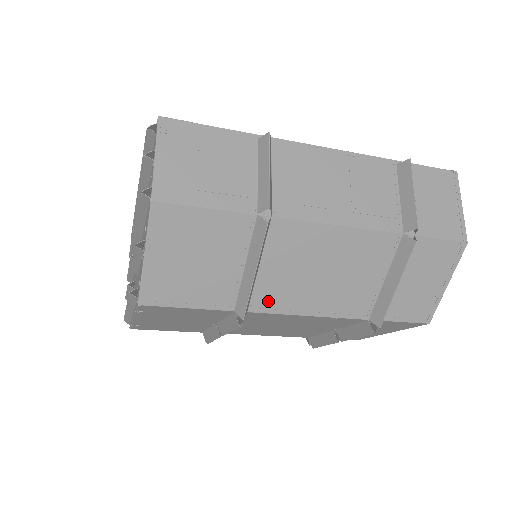
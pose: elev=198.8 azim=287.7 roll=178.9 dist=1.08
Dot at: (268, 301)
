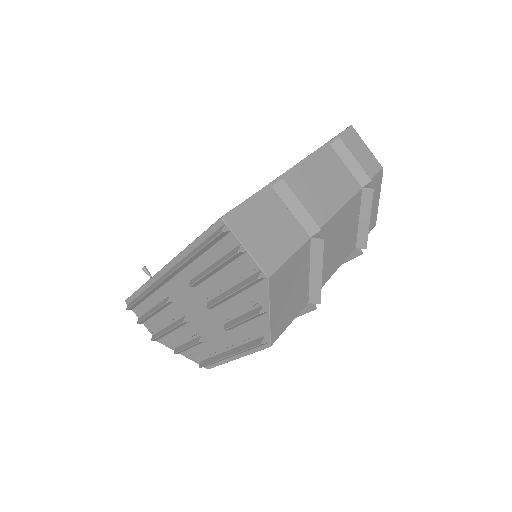
Dot at: occluded
